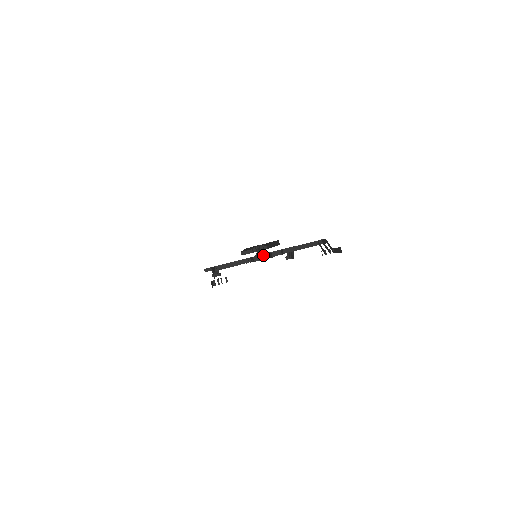
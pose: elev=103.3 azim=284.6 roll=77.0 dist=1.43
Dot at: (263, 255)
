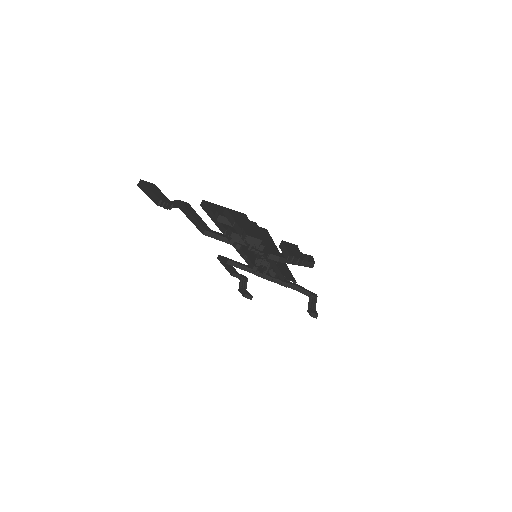
Dot at: (232, 221)
